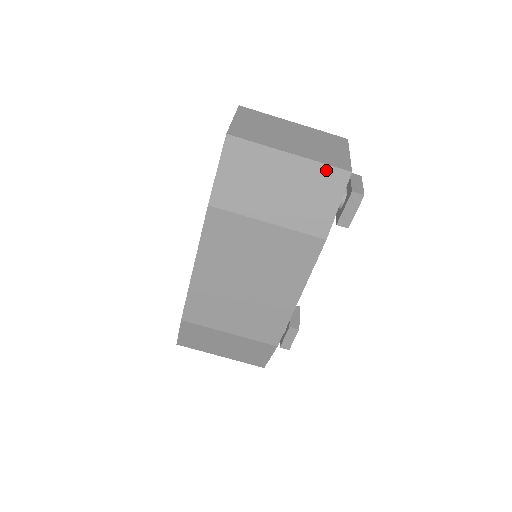
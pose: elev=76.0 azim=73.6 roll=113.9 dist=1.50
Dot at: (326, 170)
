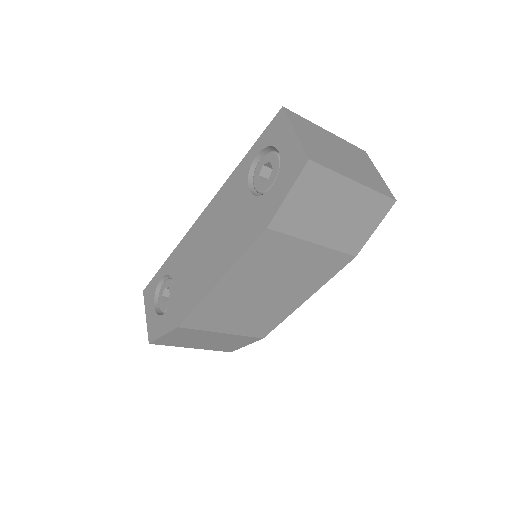
Dot at: (378, 198)
